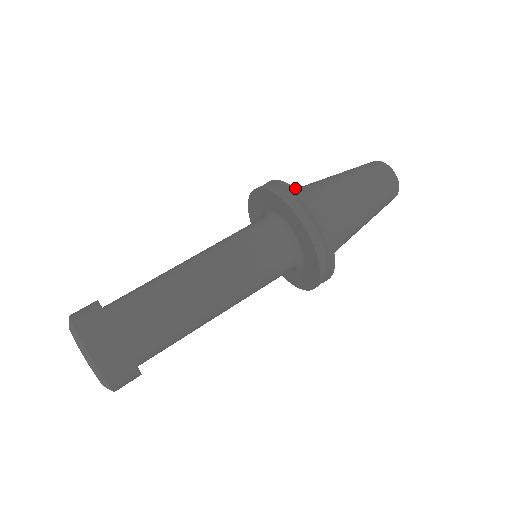
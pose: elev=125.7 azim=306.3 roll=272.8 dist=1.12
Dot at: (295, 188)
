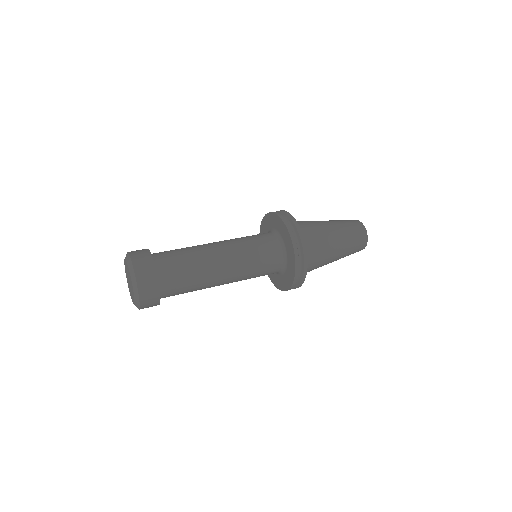
Dot at: occluded
